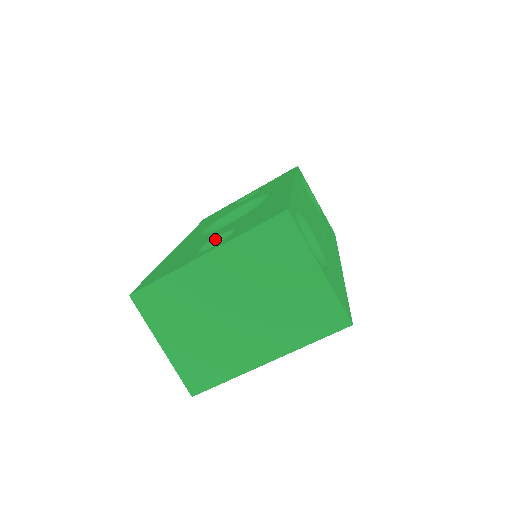
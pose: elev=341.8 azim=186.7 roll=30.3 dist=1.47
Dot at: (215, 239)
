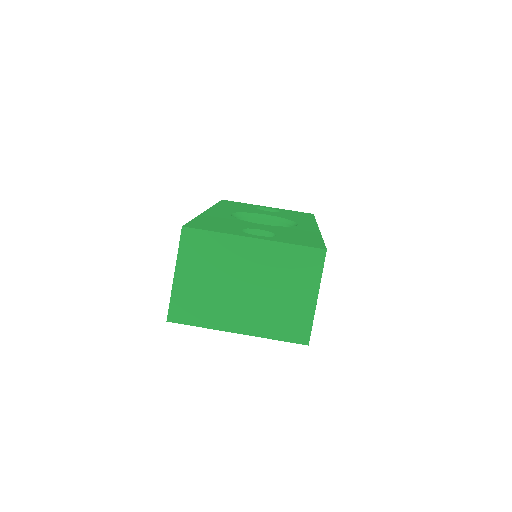
Dot at: (255, 230)
